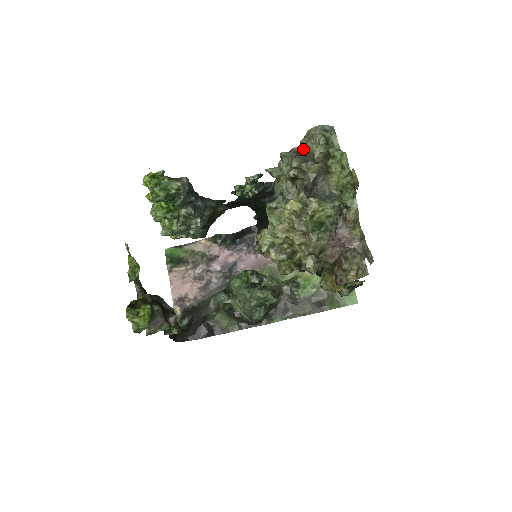
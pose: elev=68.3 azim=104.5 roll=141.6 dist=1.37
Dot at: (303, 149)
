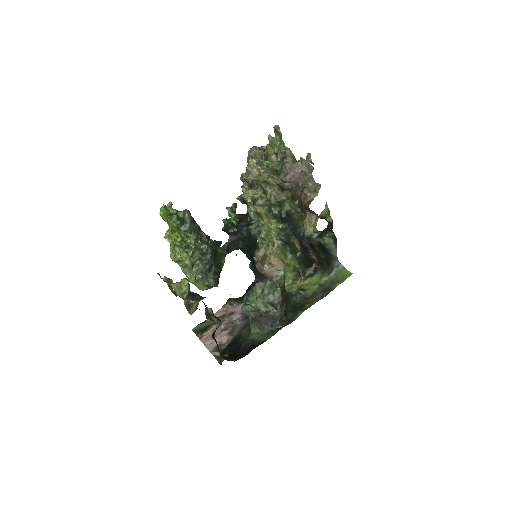
Dot at: occluded
